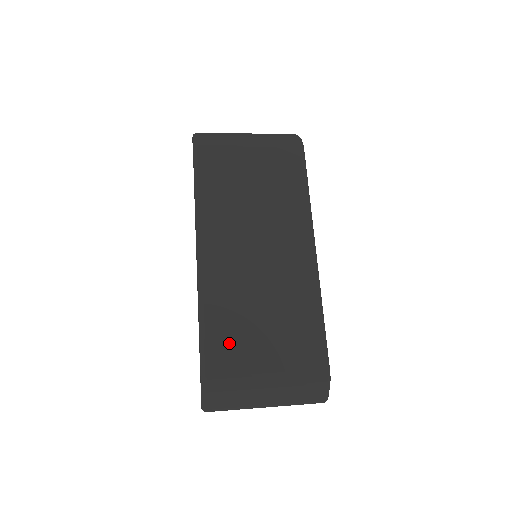
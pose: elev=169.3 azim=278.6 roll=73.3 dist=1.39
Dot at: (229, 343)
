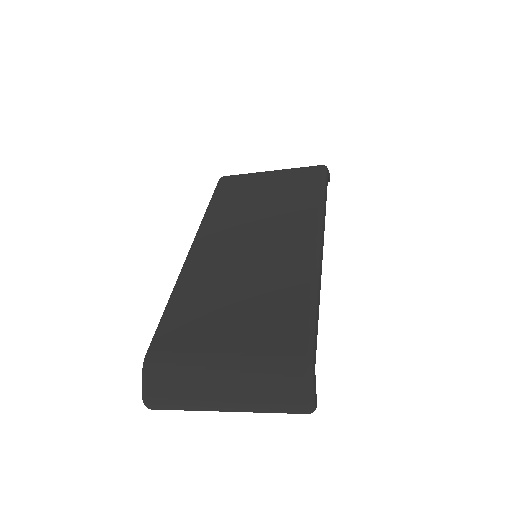
Dot at: (190, 319)
